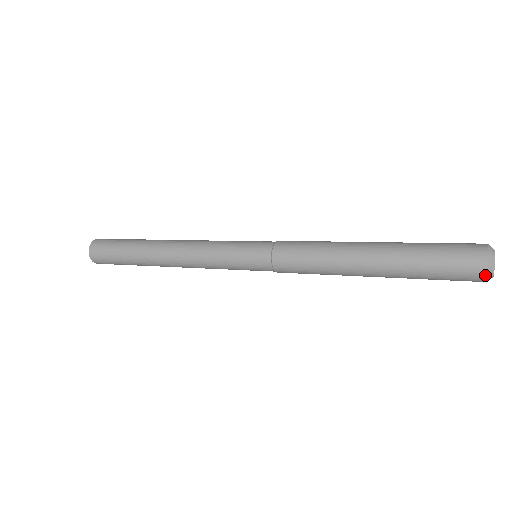
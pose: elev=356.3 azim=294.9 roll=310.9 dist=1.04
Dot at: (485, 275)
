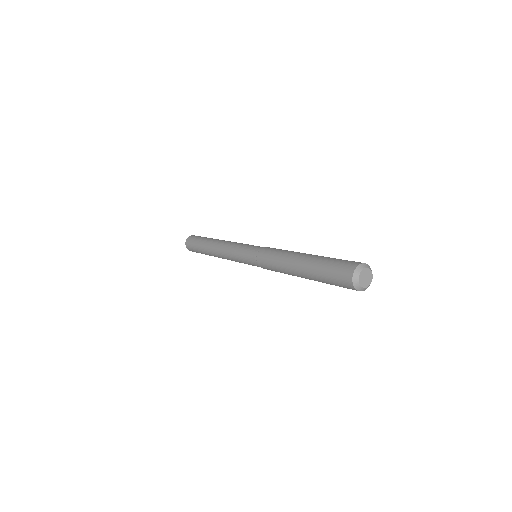
Dot at: (352, 285)
